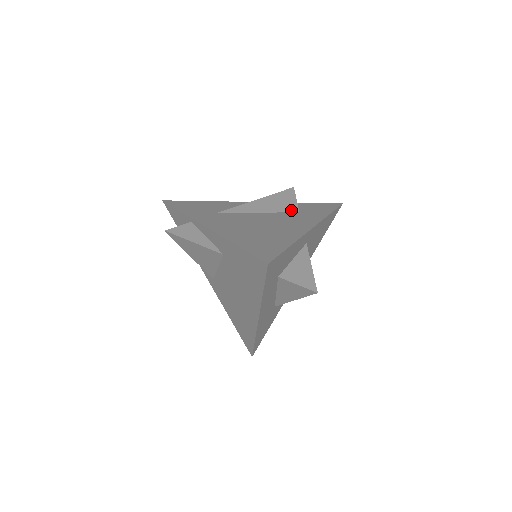
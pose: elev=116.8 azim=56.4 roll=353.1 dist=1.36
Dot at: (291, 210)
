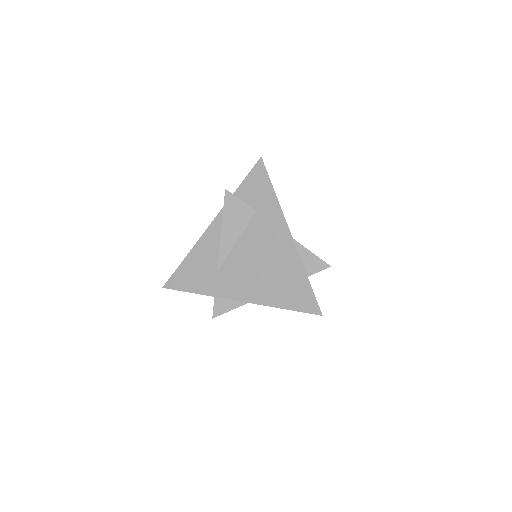
Dot at: (250, 216)
